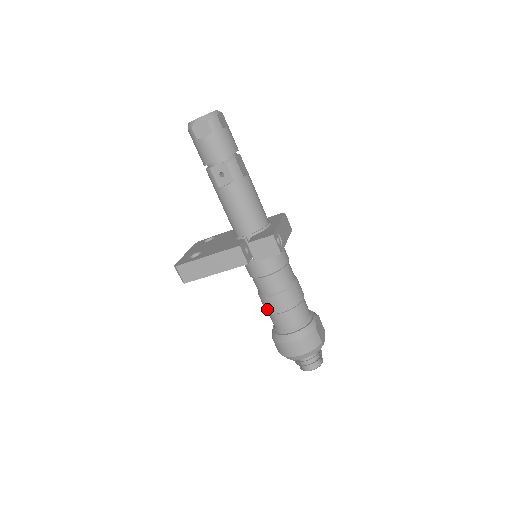
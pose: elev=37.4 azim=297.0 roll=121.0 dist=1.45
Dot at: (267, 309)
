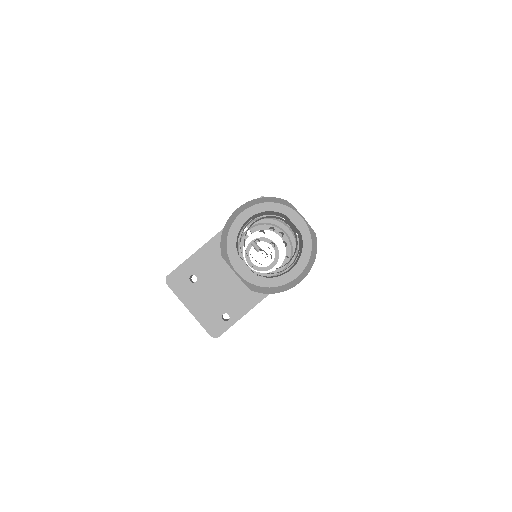
Dot at: occluded
